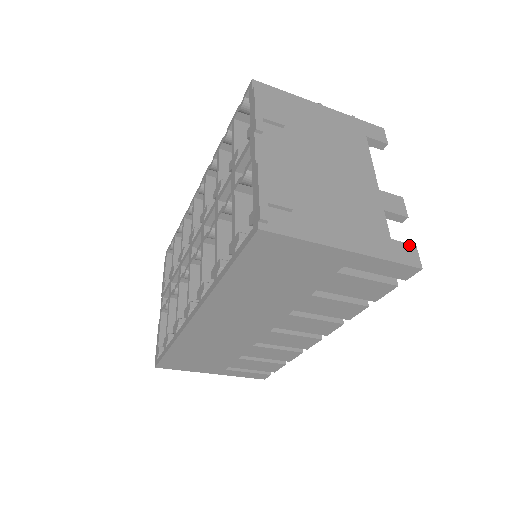
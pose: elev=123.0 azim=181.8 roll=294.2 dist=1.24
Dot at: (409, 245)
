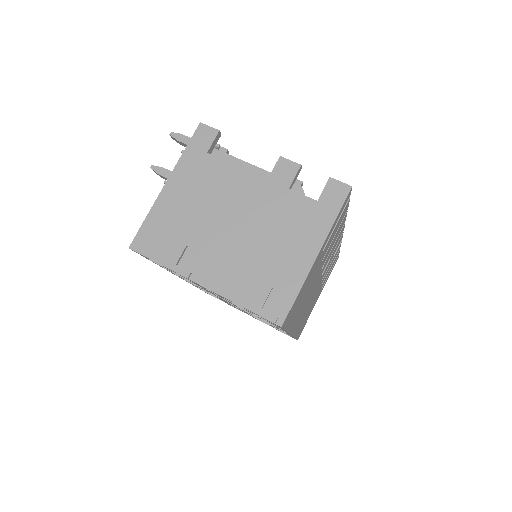
Dot at: (327, 185)
